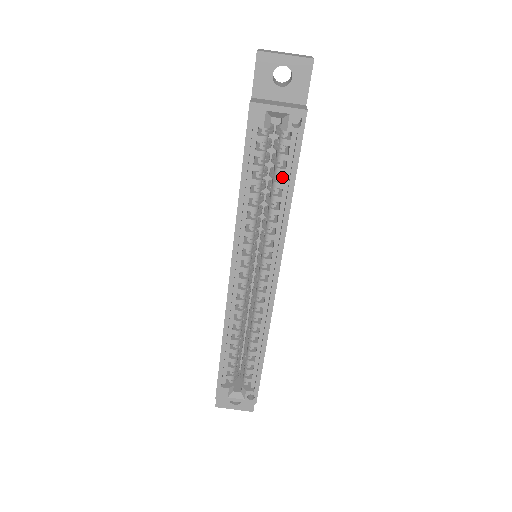
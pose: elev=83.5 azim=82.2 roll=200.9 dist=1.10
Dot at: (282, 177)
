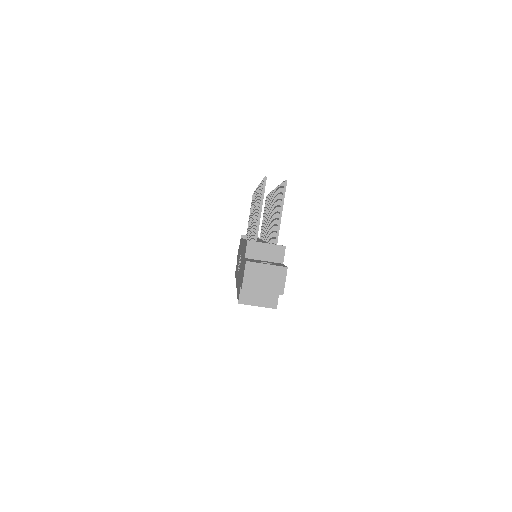
Dot at: occluded
